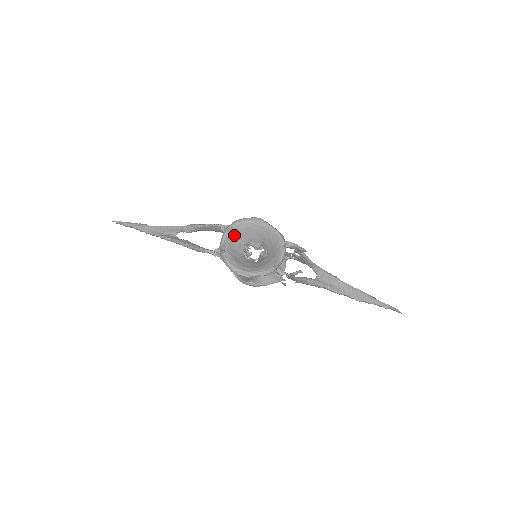
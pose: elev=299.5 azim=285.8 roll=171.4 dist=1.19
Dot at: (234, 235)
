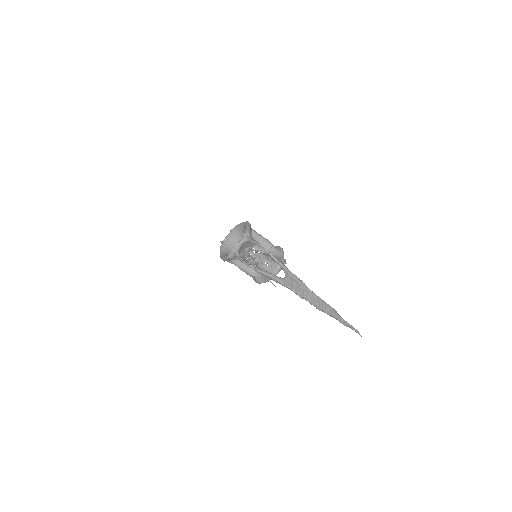
Dot at: (235, 234)
